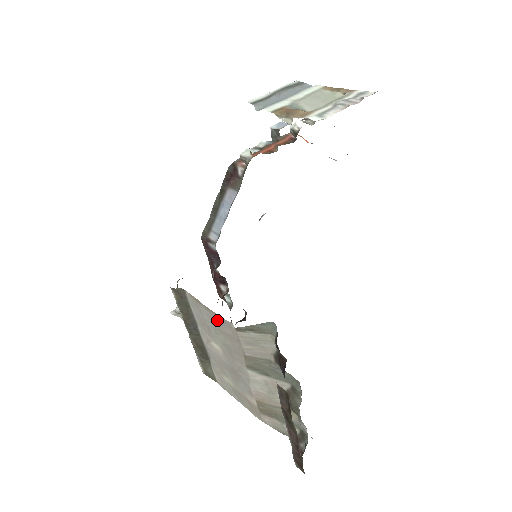
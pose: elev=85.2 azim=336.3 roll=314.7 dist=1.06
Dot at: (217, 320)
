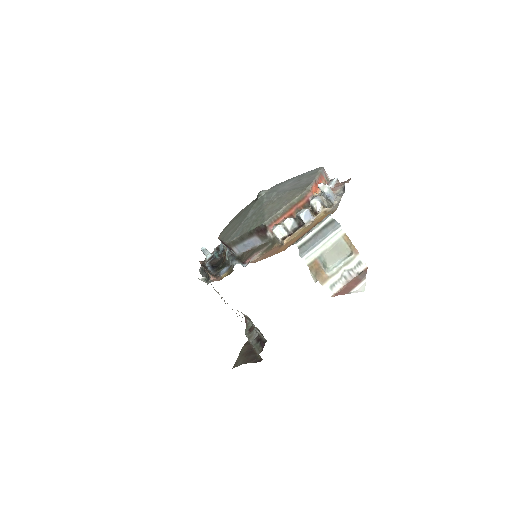
Dot at: occluded
